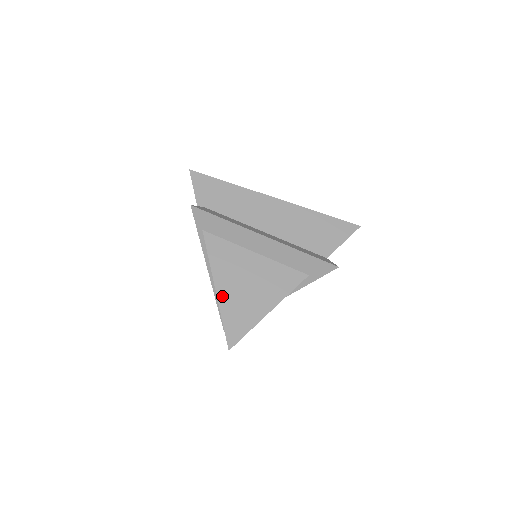
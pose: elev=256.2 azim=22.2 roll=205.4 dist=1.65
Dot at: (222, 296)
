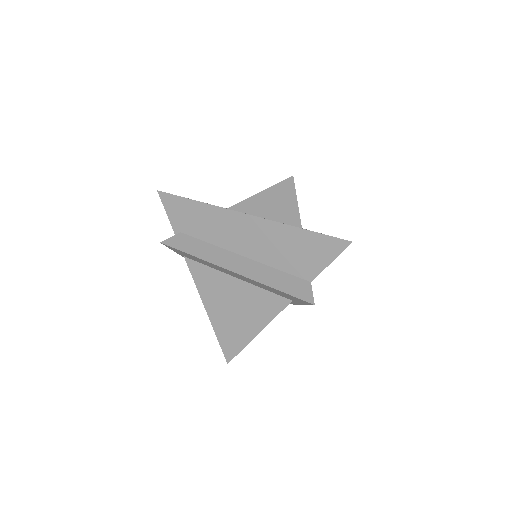
Dot at: (213, 319)
